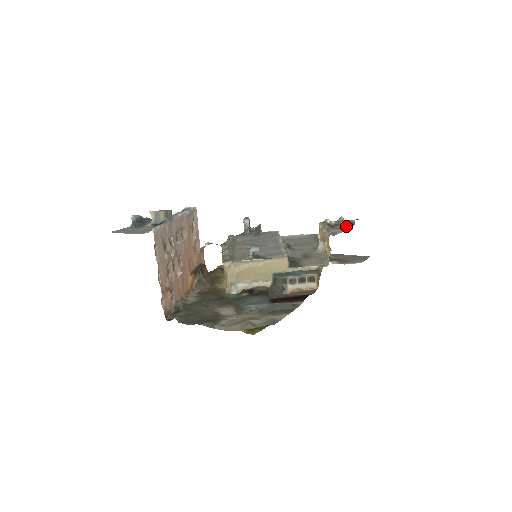
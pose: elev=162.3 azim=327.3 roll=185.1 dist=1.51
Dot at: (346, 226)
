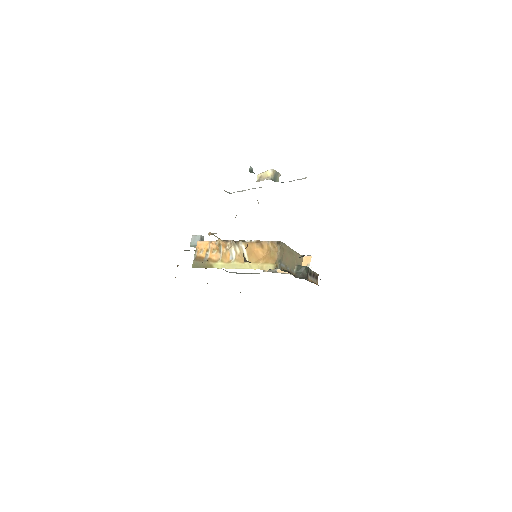
Dot at: occluded
